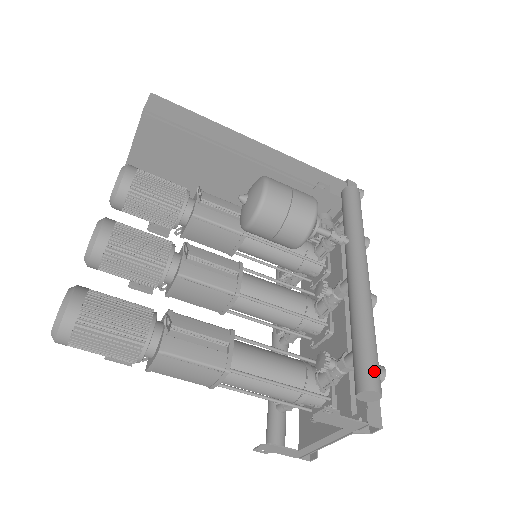
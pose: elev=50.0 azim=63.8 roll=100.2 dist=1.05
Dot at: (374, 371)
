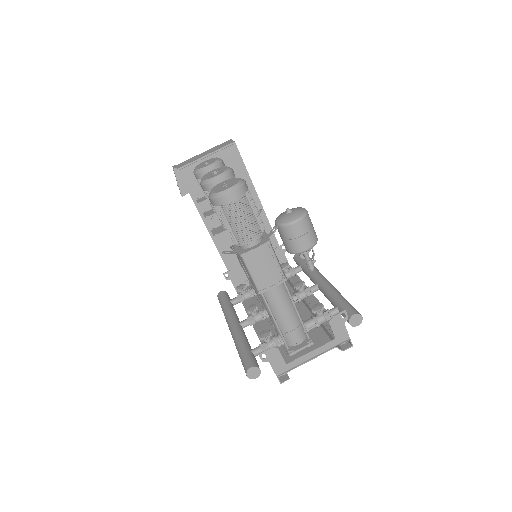
Dot at: occluded
